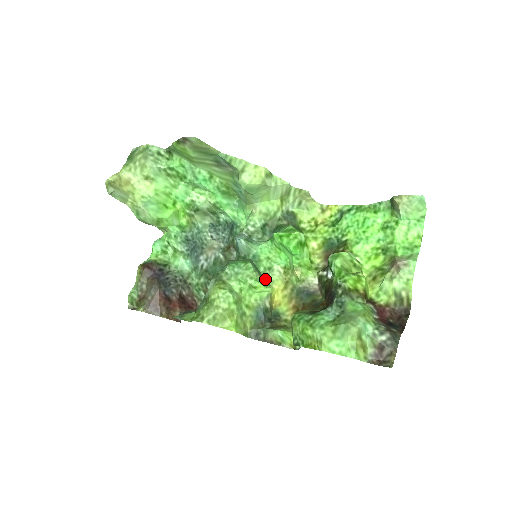
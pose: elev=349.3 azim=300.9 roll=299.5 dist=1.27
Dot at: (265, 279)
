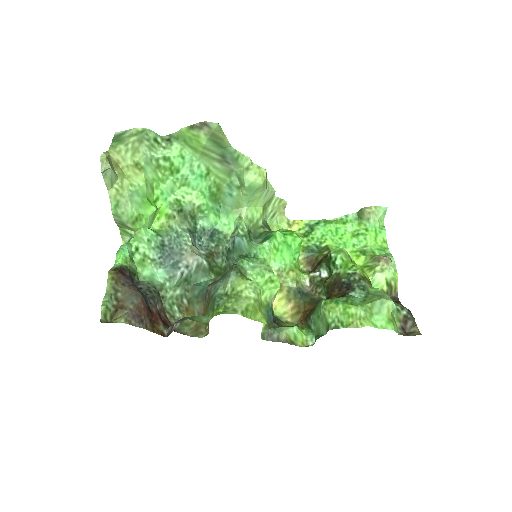
Dot at: occluded
